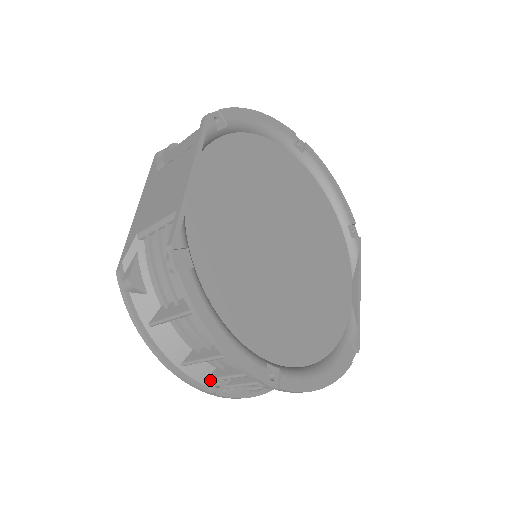
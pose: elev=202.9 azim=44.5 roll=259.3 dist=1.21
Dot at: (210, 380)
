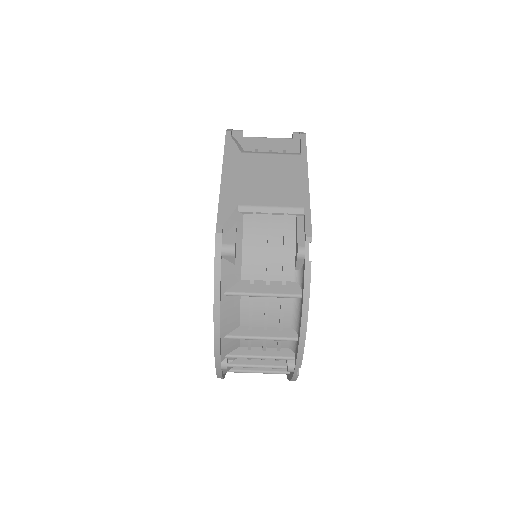
Dot at: (232, 356)
